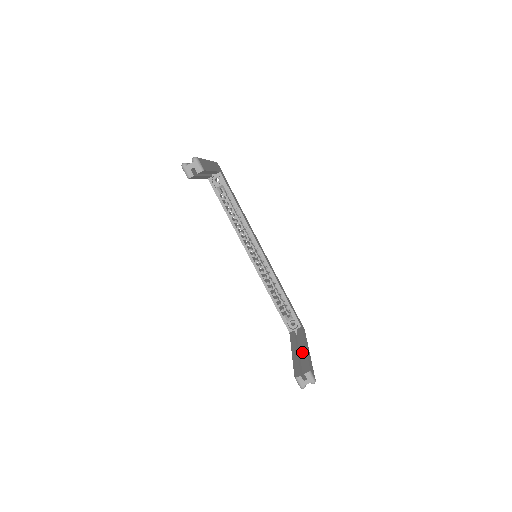
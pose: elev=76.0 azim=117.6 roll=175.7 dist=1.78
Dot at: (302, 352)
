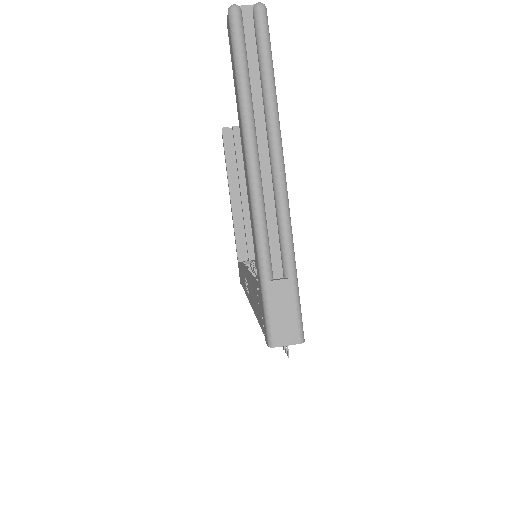
Dot at: occluded
